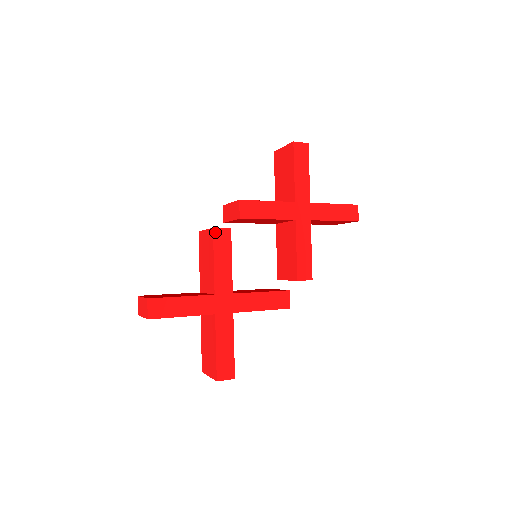
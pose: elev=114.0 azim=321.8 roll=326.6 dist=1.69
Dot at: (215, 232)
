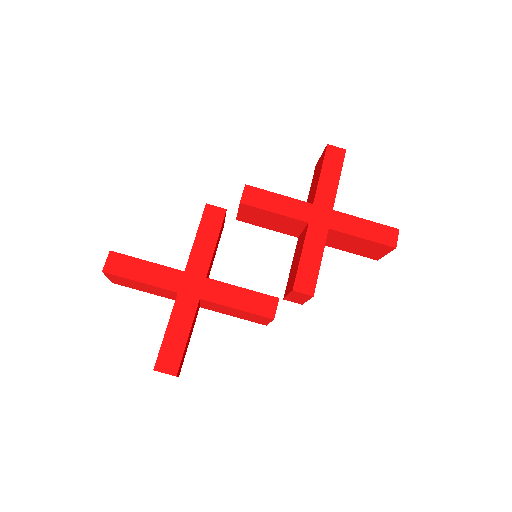
Dot at: (207, 208)
